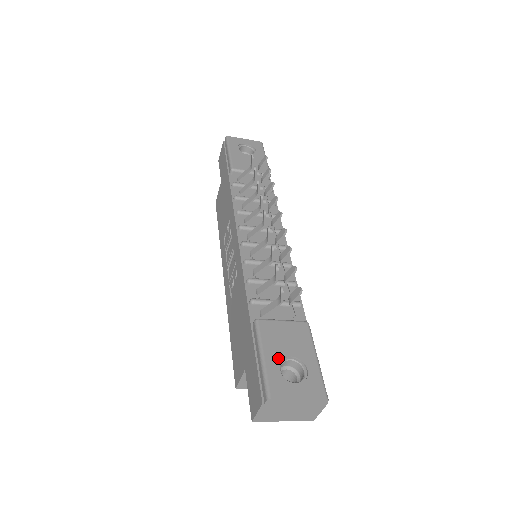
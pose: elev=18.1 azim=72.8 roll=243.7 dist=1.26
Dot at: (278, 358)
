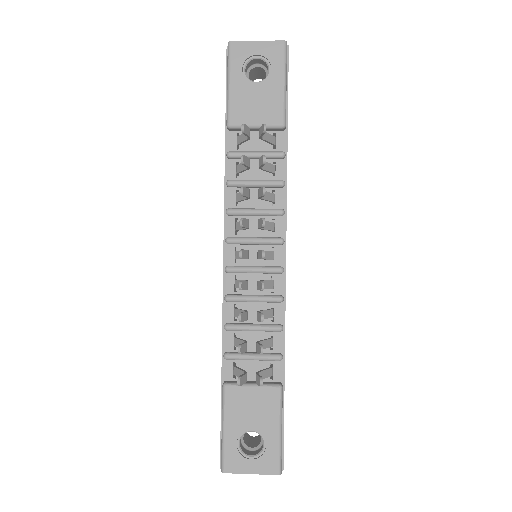
Dot at: (238, 432)
